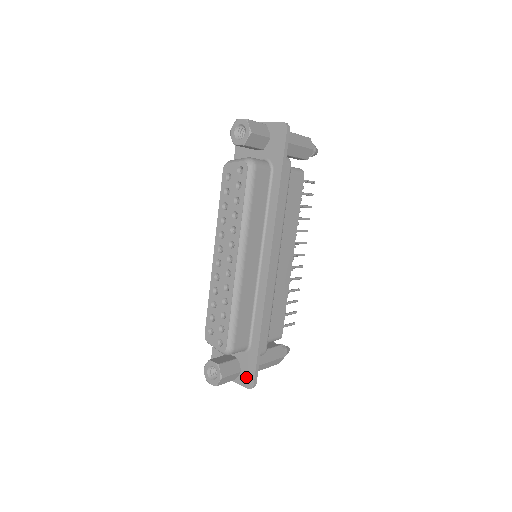
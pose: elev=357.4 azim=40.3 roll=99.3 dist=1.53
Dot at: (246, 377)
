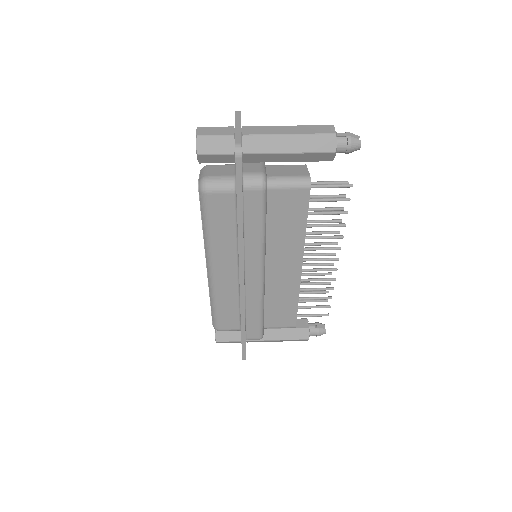
Dot at: occluded
